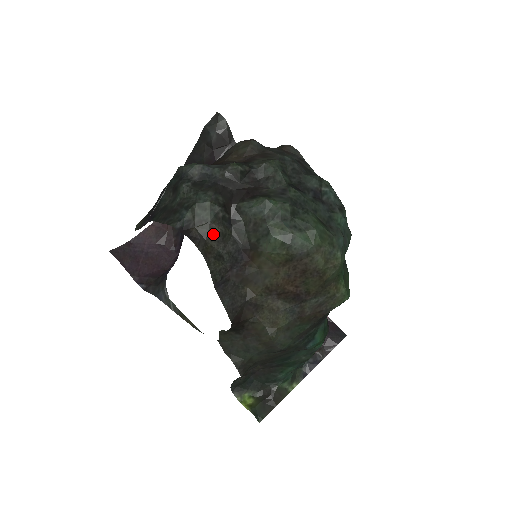
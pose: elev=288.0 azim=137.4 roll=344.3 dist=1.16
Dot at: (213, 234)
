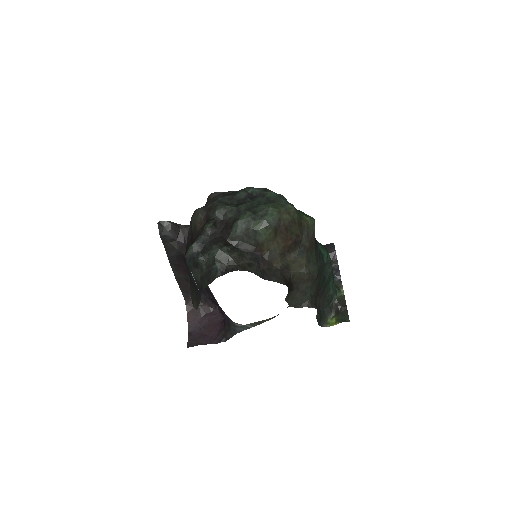
Dot at: (236, 259)
